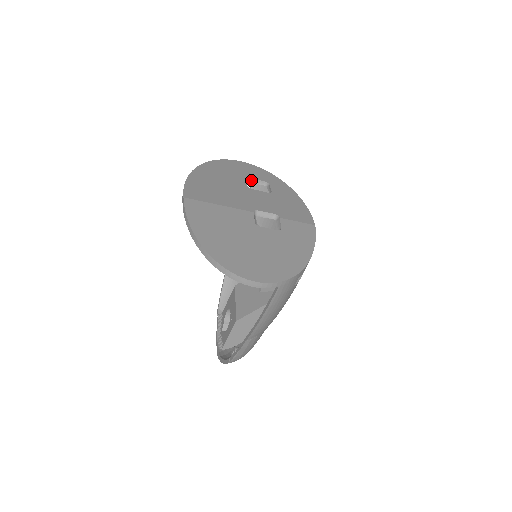
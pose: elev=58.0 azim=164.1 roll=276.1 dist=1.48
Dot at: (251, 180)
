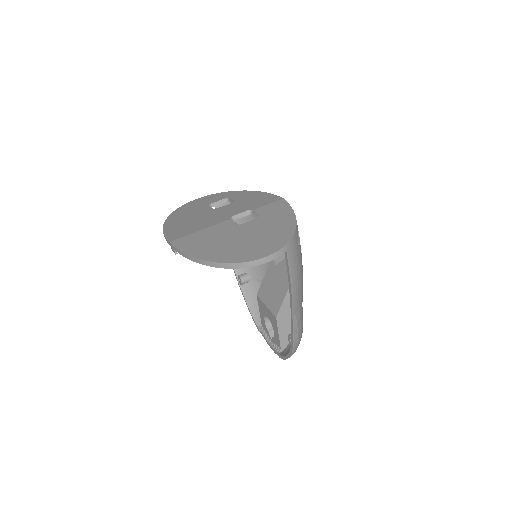
Dot at: (213, 205)
